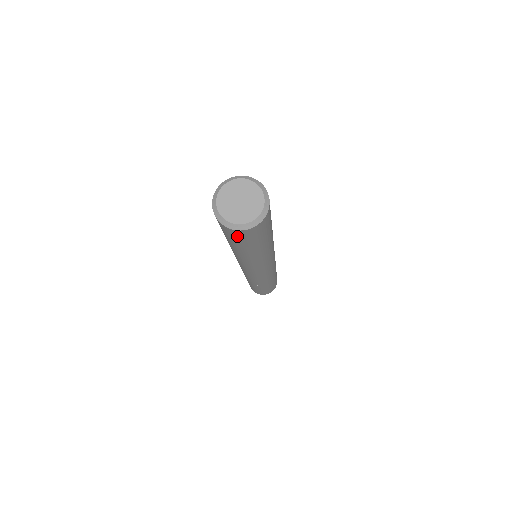
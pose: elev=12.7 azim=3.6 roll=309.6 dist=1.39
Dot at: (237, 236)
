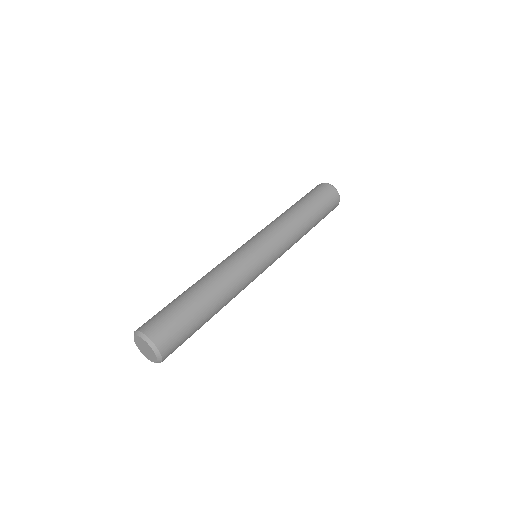
Dot at: occluded
